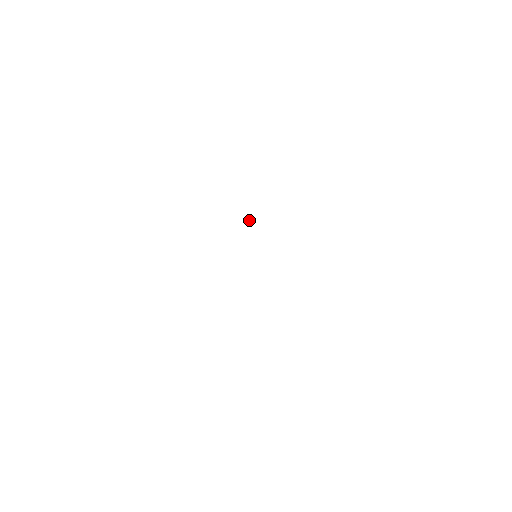
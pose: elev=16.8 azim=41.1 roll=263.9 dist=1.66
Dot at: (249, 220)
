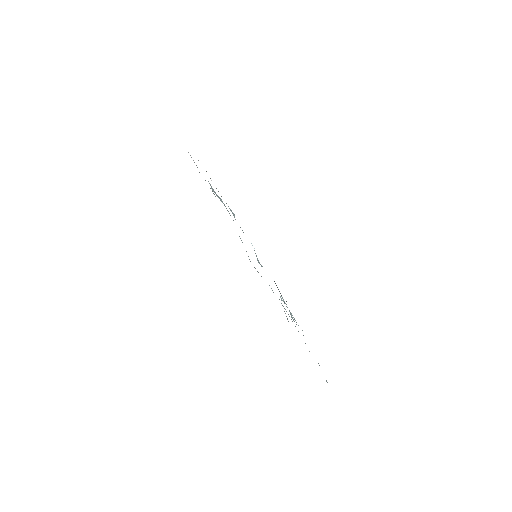
Dot at: occluded
